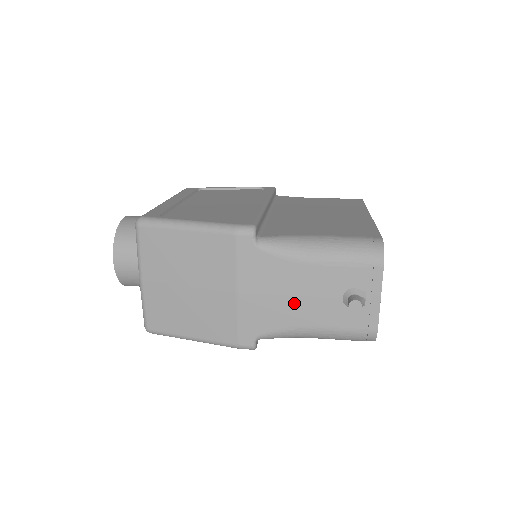
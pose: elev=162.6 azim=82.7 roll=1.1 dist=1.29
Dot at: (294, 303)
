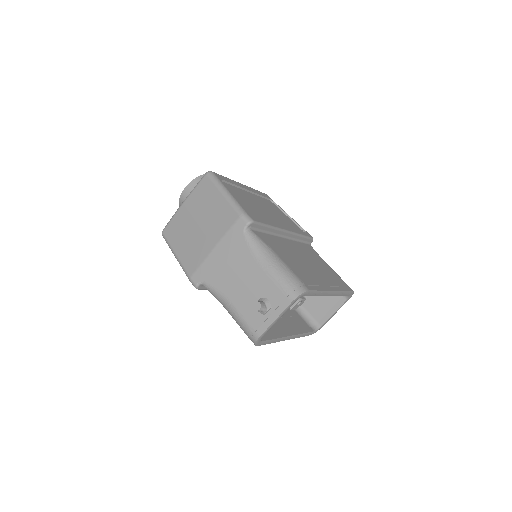
Dot at: (234, 280)
